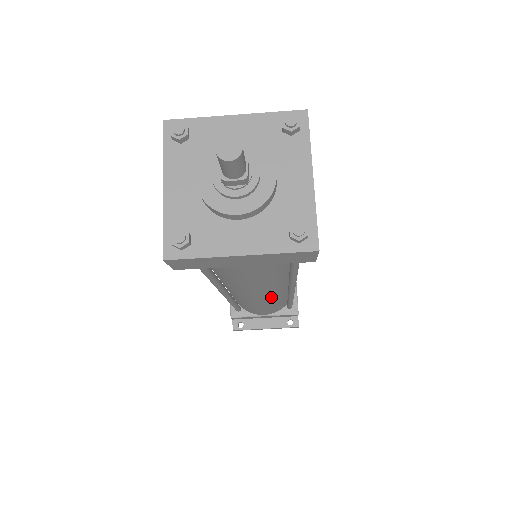
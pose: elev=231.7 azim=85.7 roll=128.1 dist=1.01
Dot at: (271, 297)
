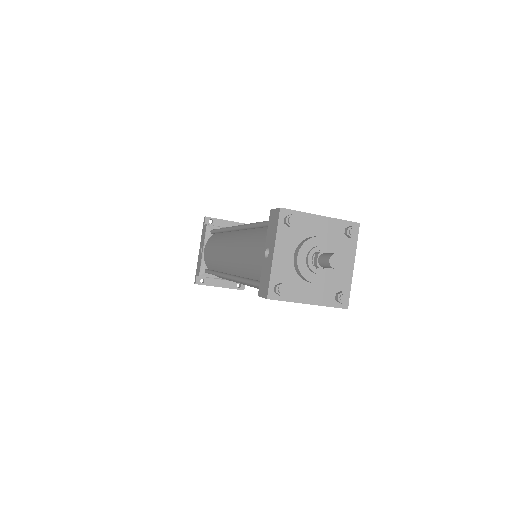
Dot at: occluded
